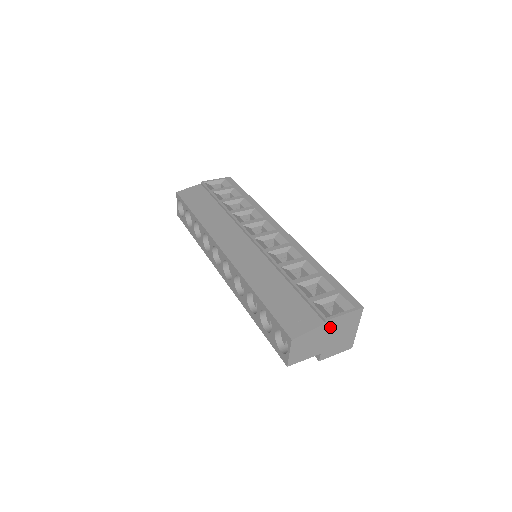
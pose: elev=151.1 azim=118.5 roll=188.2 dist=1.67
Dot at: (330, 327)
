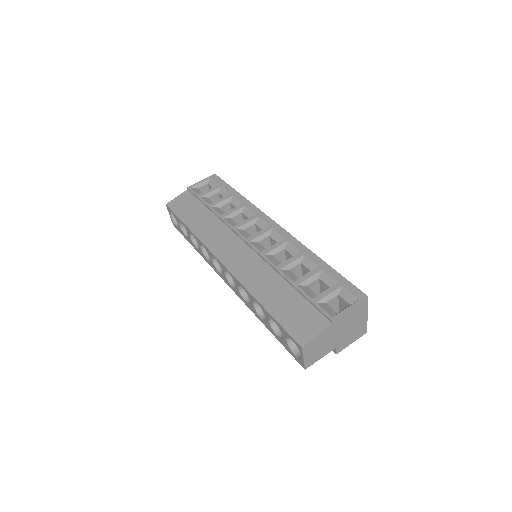
Dot at: (338, 324)
